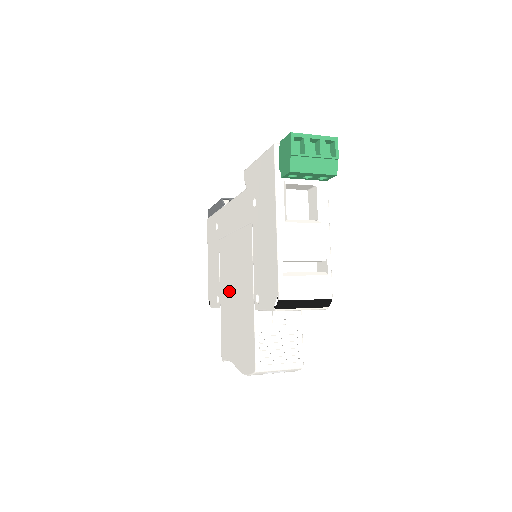
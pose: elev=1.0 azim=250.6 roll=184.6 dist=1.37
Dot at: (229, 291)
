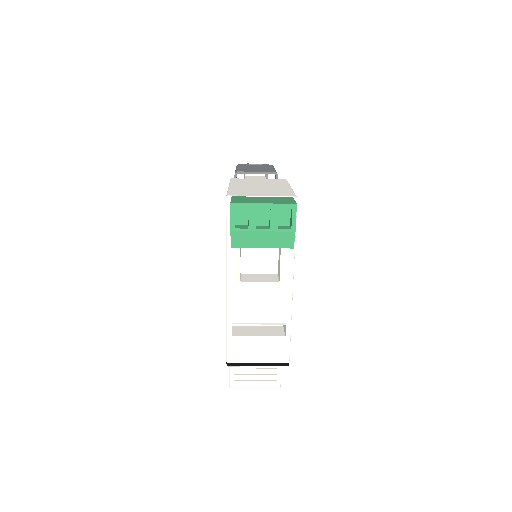
Dot at: occluded
